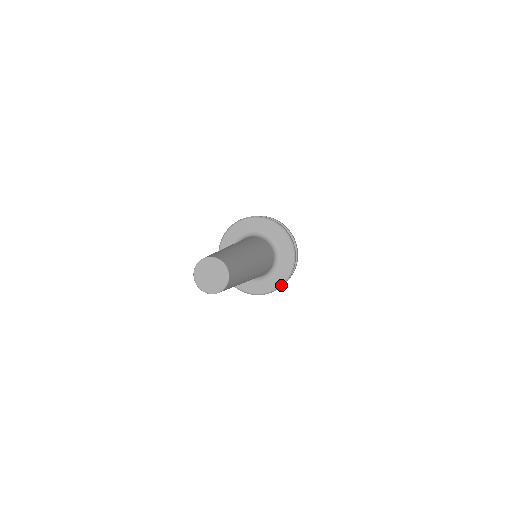
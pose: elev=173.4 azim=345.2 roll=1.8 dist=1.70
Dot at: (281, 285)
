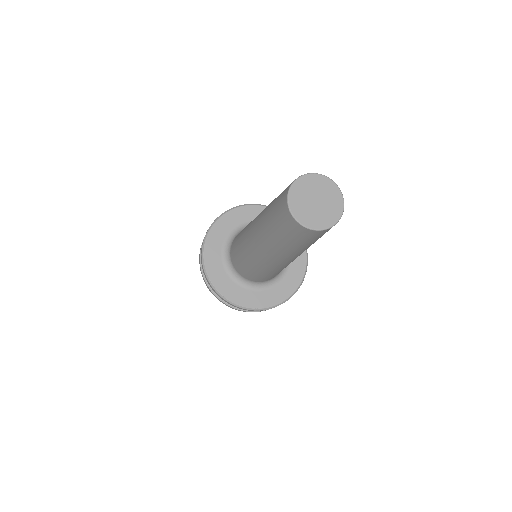
Dot at: (306, 265)
